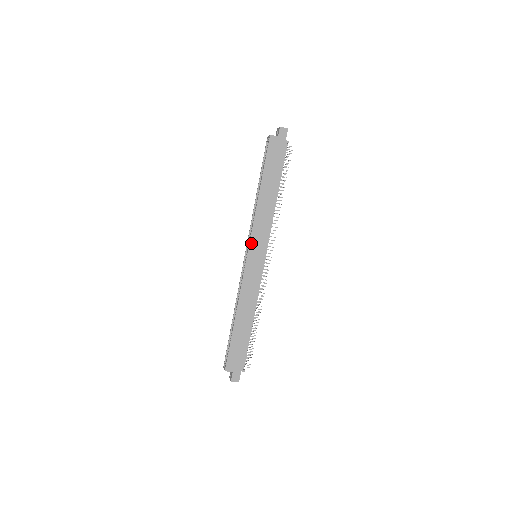
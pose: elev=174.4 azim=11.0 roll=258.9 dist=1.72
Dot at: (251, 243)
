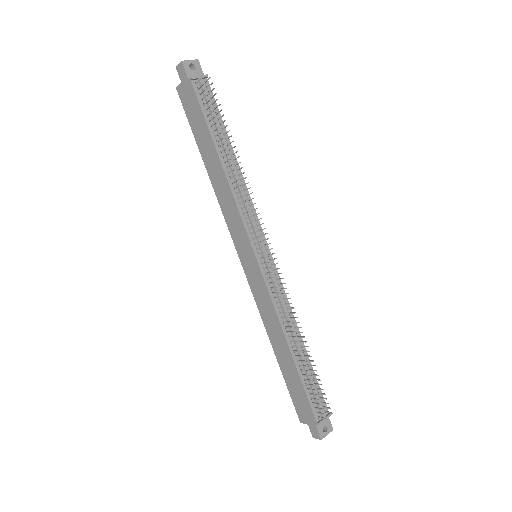
Dot at: (235, 244)
